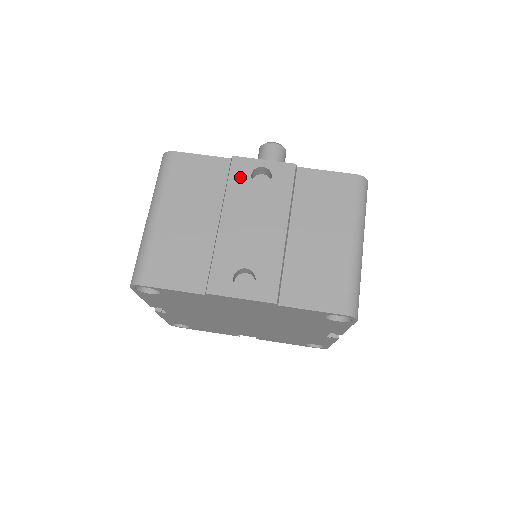
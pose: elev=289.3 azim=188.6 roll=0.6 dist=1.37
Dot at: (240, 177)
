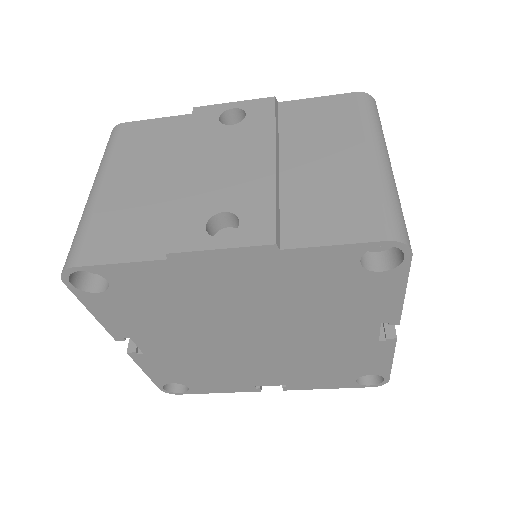
Dot at: (205, 123)
